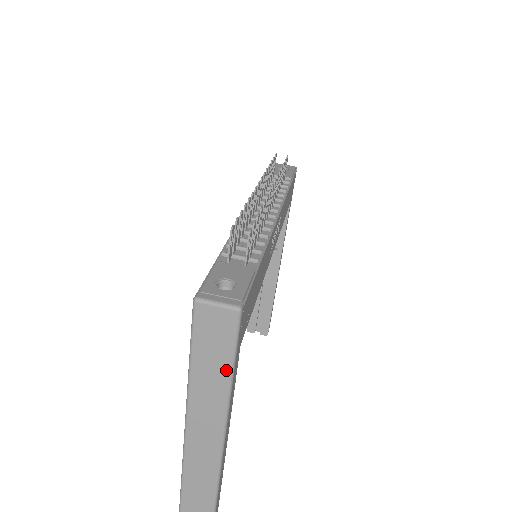
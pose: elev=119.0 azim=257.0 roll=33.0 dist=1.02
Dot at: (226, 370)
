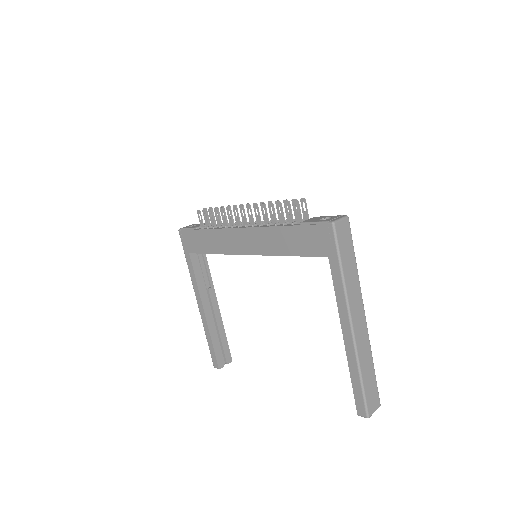
Dot at: (354, 258)
